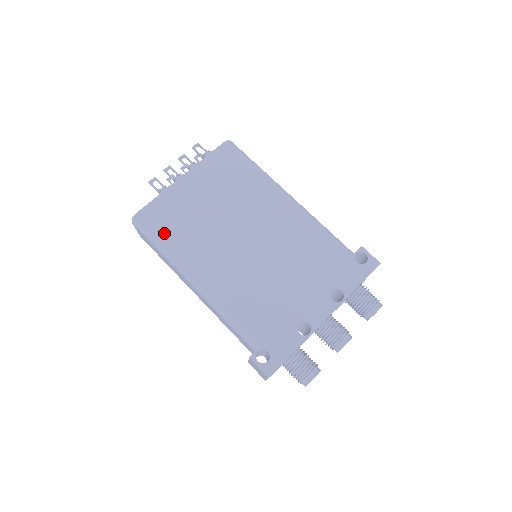
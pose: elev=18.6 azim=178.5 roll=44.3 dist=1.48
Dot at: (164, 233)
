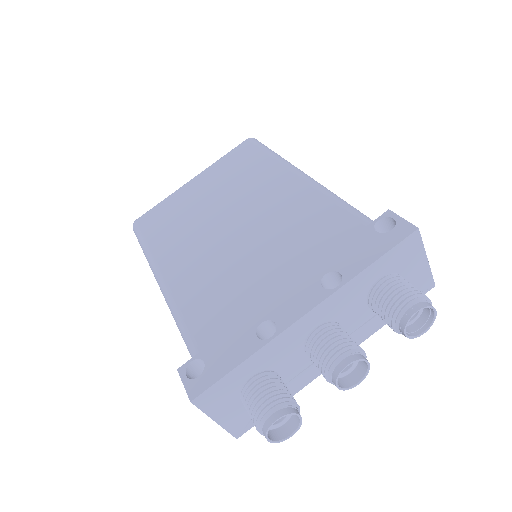
Dot at: (151, 232)
